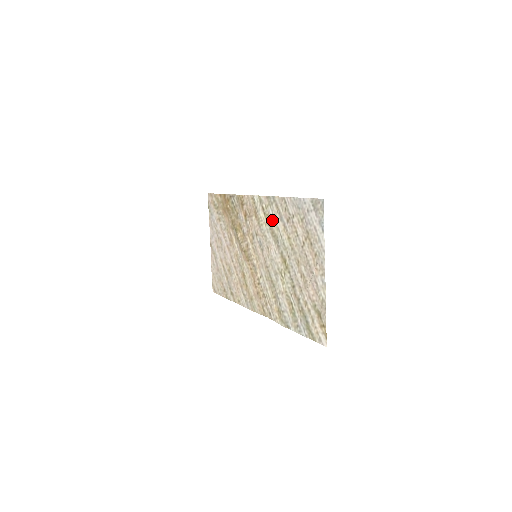
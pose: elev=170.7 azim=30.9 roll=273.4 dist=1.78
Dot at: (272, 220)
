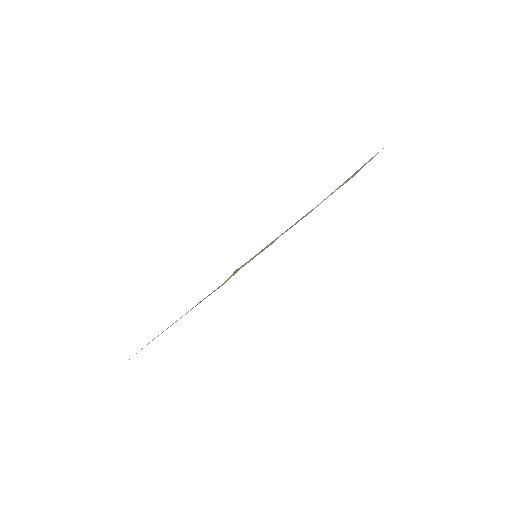
Dot at: occluded
